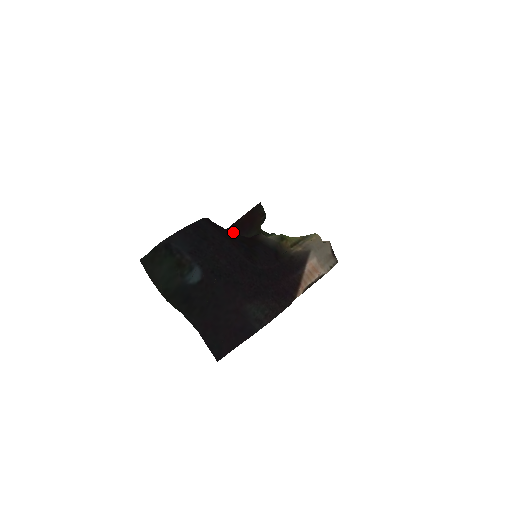
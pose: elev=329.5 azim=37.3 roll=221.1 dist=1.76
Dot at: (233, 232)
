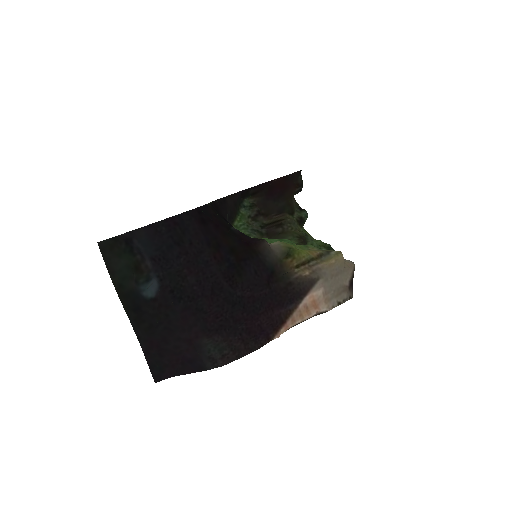
Dot at: (259, 192)
